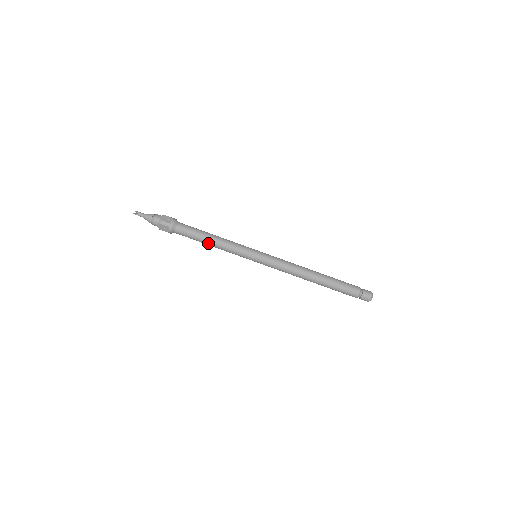
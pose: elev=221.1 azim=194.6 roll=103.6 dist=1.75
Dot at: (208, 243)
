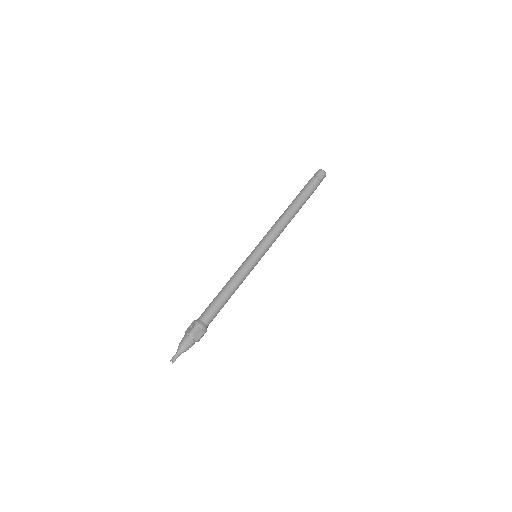
Dot at: (229, 298)
